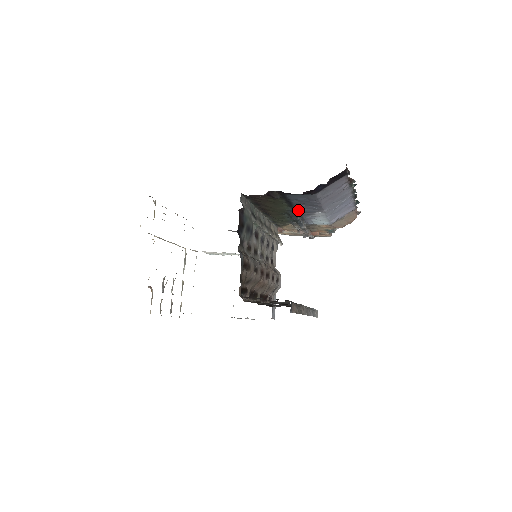
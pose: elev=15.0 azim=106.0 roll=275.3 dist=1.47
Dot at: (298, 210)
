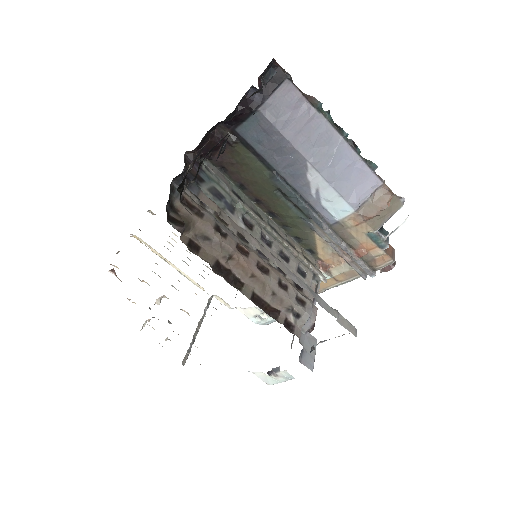
Dot at: (284, 177)
